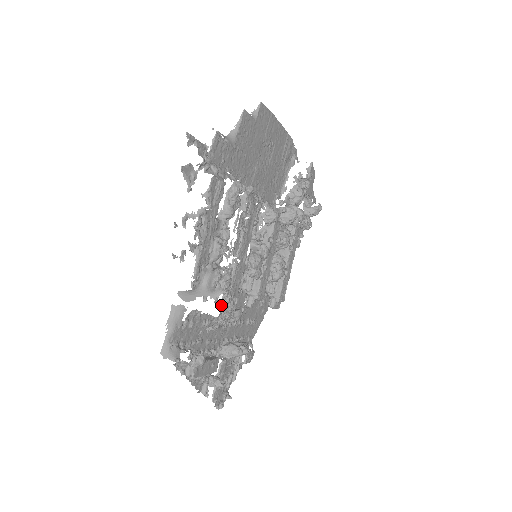
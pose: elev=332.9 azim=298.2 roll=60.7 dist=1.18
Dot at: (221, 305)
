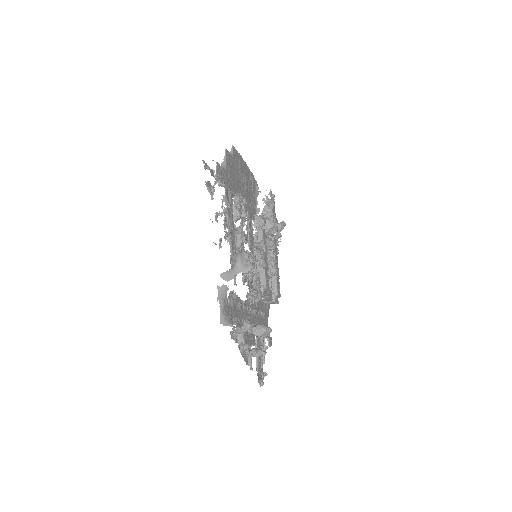
Dot at: (248, 286)
